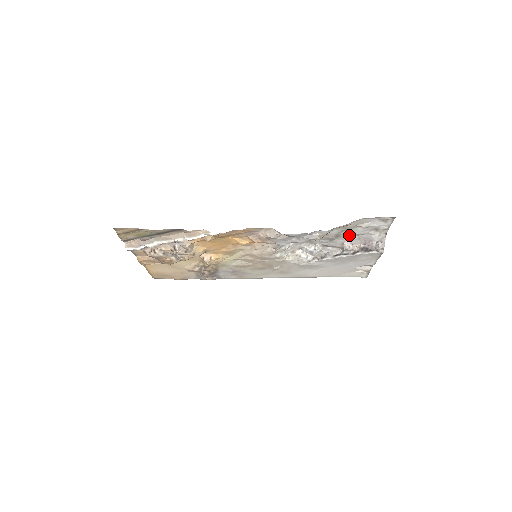
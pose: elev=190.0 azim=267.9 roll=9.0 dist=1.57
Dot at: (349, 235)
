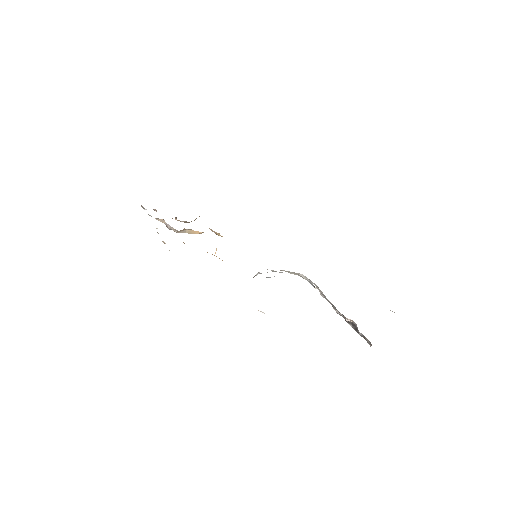
Dot at: occluded
